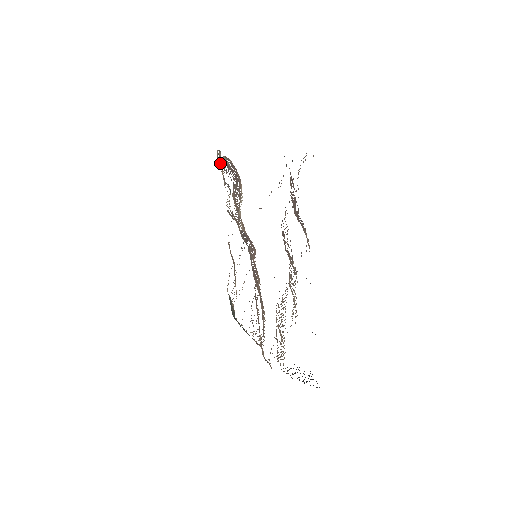
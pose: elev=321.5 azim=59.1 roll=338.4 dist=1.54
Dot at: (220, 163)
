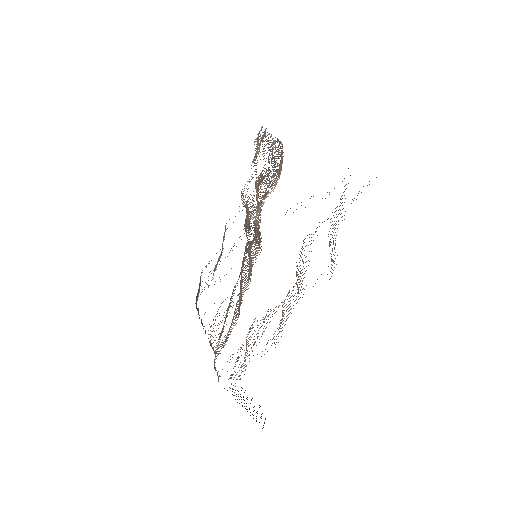
Dot at: (262, 141)
